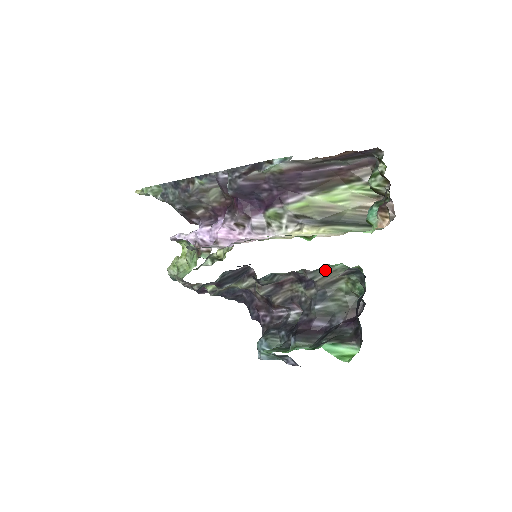
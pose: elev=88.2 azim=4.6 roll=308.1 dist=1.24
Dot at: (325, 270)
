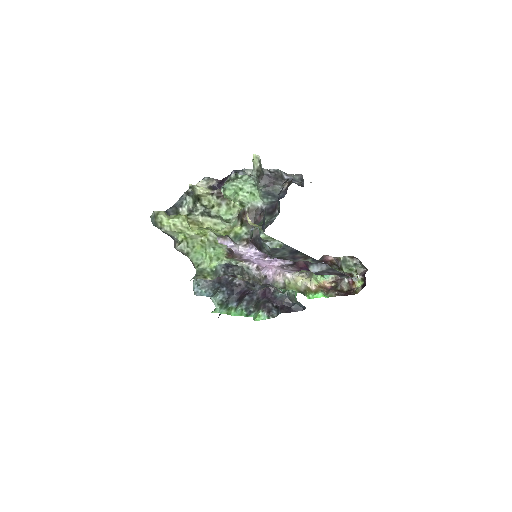
Dot at: occluded
